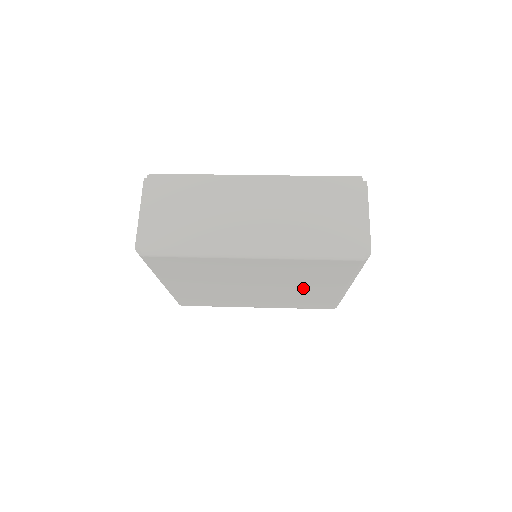
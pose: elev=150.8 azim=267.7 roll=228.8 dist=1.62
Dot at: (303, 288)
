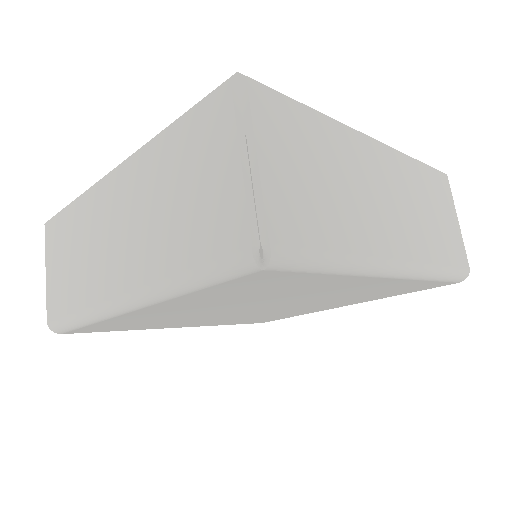
Dot at: (312, 306)
